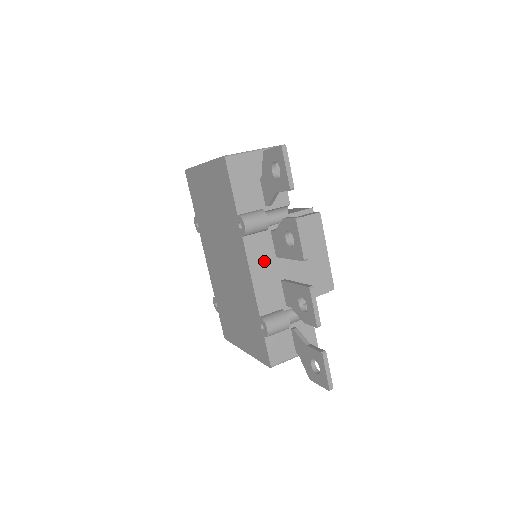
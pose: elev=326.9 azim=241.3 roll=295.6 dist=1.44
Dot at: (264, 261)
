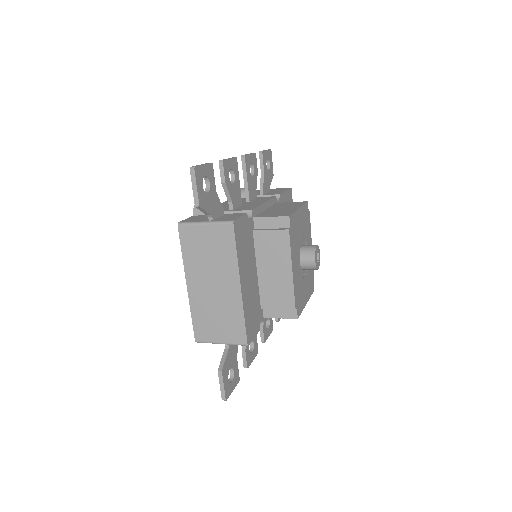
Dot at: occluded
